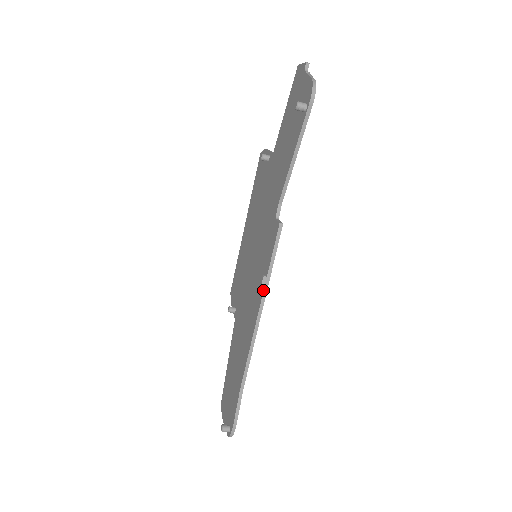
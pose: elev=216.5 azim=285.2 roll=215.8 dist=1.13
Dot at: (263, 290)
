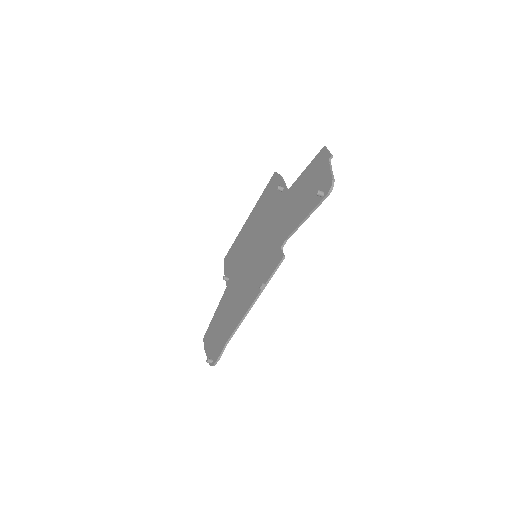
Dot at: (260, 291)
